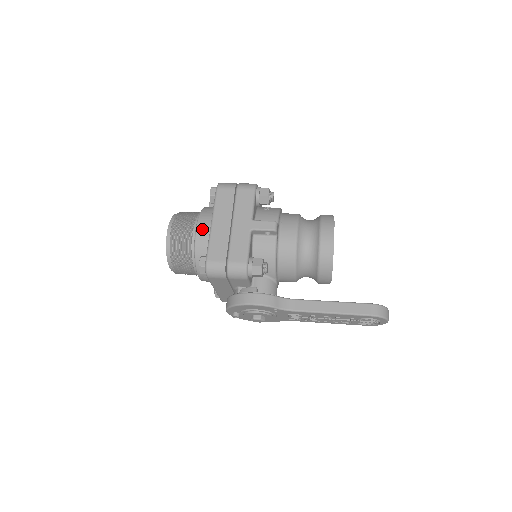
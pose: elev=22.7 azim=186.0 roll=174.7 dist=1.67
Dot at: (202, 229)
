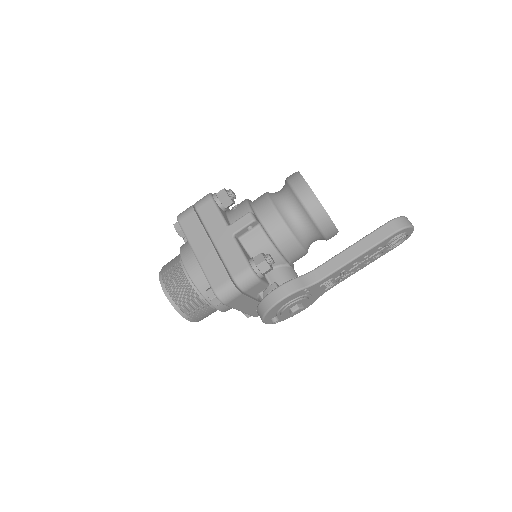
Dot at: (191, 266)
